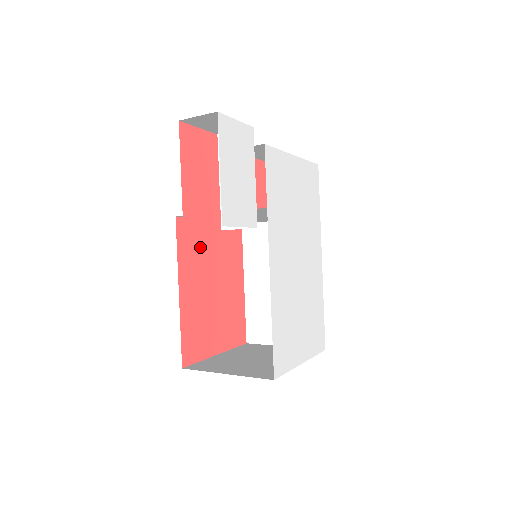
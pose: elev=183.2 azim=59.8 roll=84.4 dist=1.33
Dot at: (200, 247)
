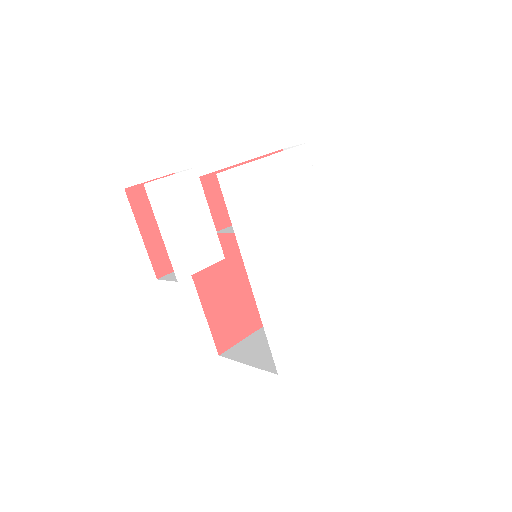
Dot at: occluded
